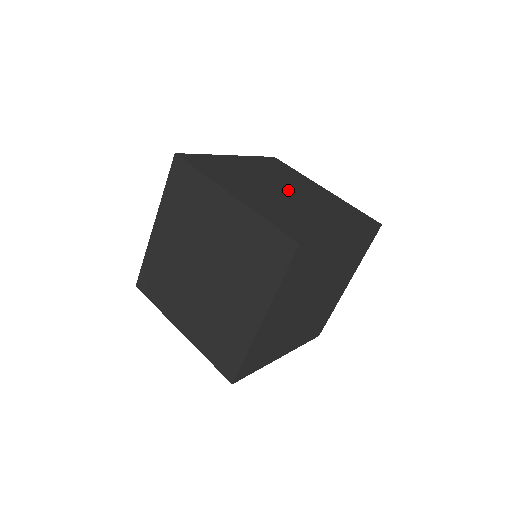
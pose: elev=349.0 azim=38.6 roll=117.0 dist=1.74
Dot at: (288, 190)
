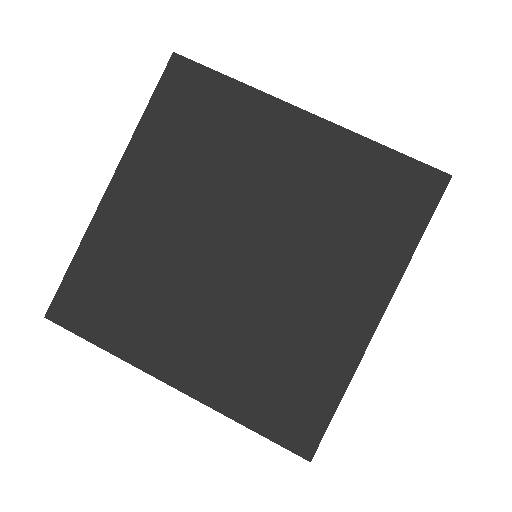
Dot at: occluded
